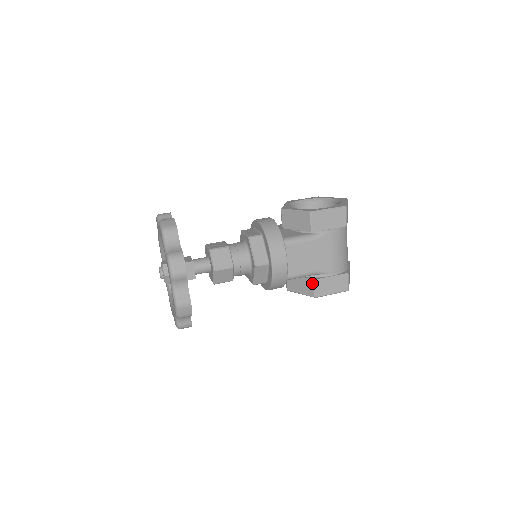
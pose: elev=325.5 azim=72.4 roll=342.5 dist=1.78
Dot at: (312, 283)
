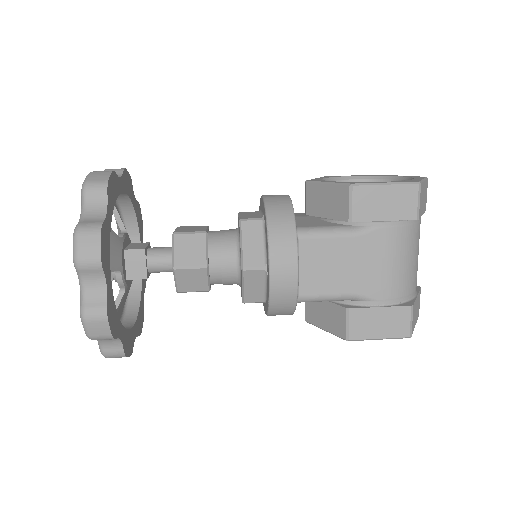
Dot at: (343, 314)
